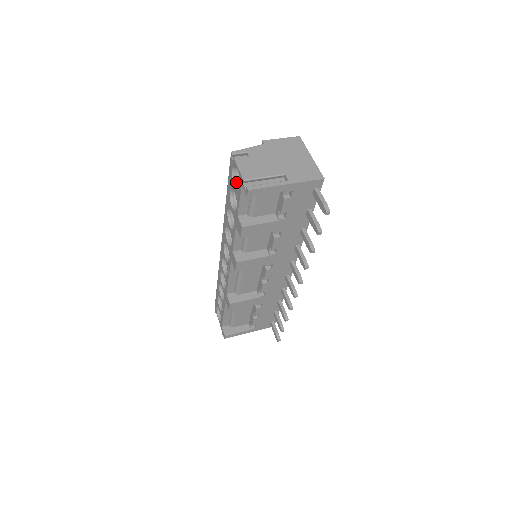
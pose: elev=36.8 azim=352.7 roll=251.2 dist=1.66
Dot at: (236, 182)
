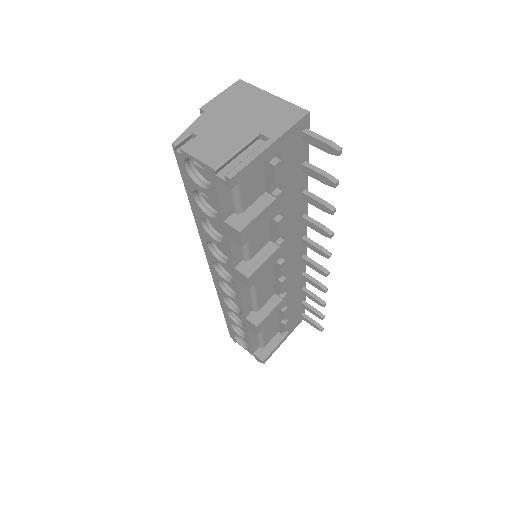
Dot at: (198, 180)
